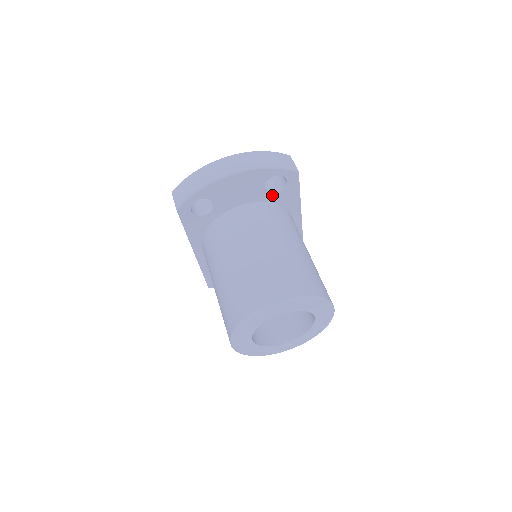
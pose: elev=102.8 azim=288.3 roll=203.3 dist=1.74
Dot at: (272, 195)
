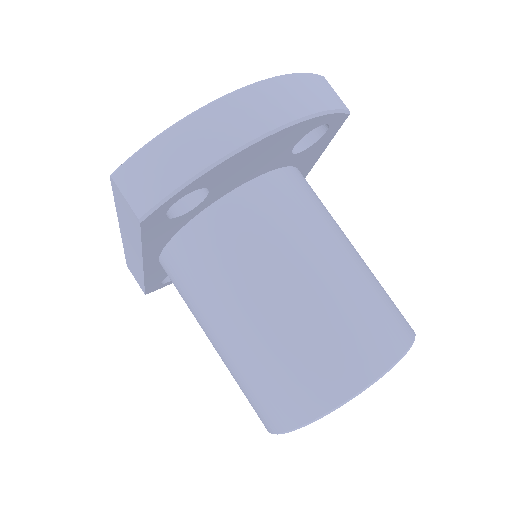
Dot at: (295, 155)
